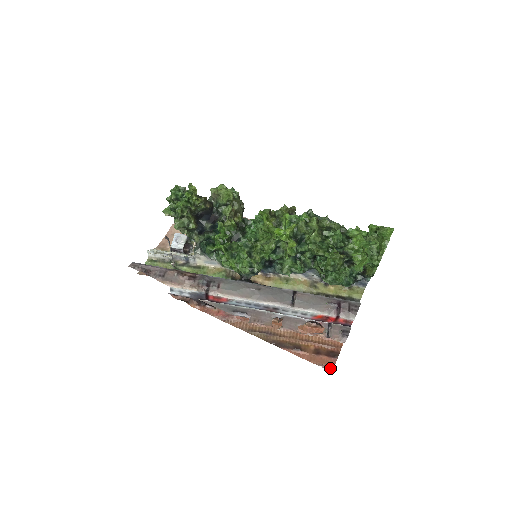
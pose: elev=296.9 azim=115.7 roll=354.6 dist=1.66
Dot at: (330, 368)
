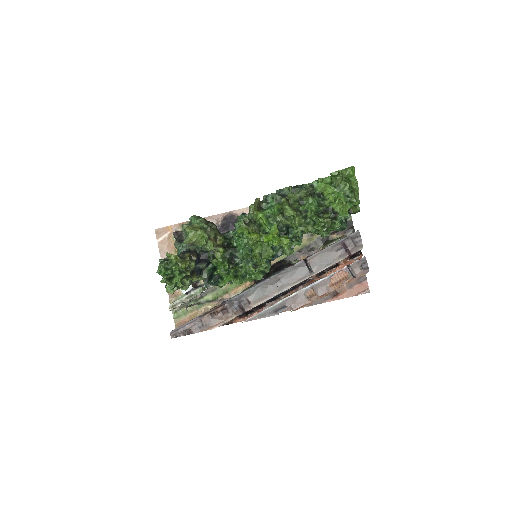
Dot at: (367, 291)
